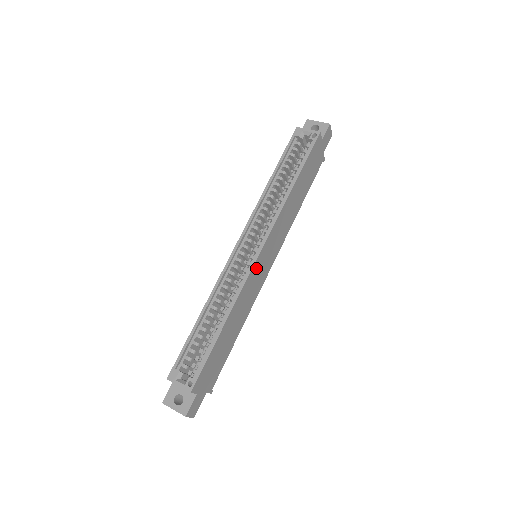
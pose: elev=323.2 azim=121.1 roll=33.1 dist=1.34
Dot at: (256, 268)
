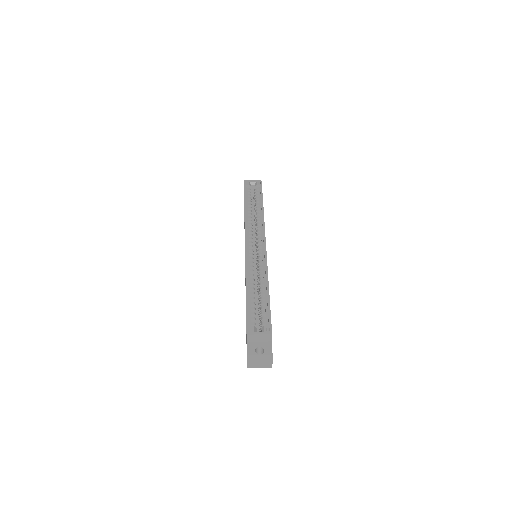
Dot at: occluded
